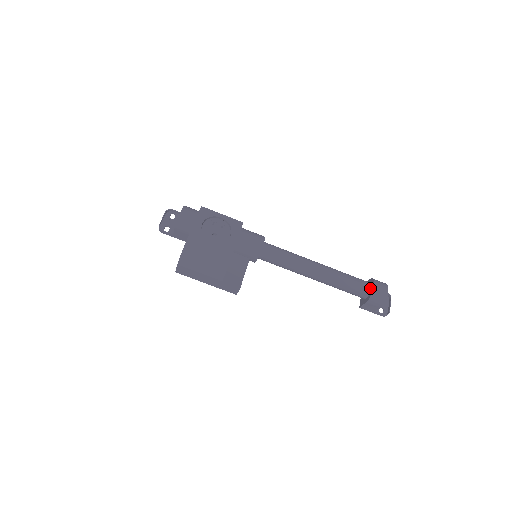
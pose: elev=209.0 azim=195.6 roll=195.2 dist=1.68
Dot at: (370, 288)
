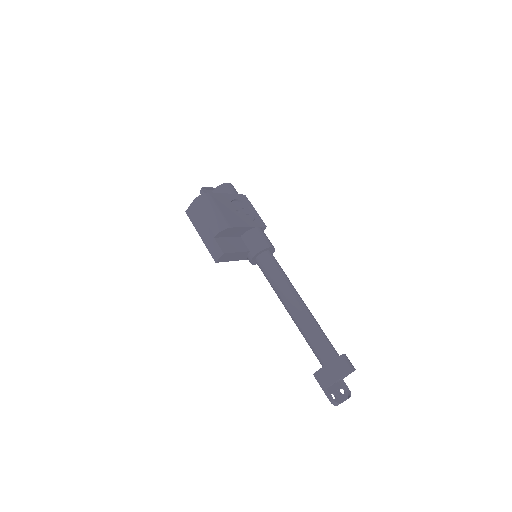
Dot at: (337, 356)
